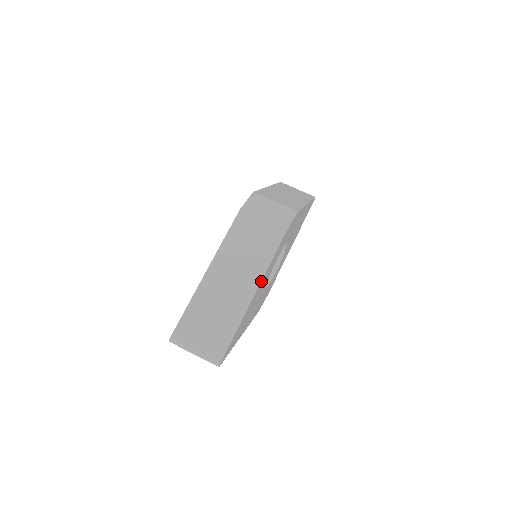
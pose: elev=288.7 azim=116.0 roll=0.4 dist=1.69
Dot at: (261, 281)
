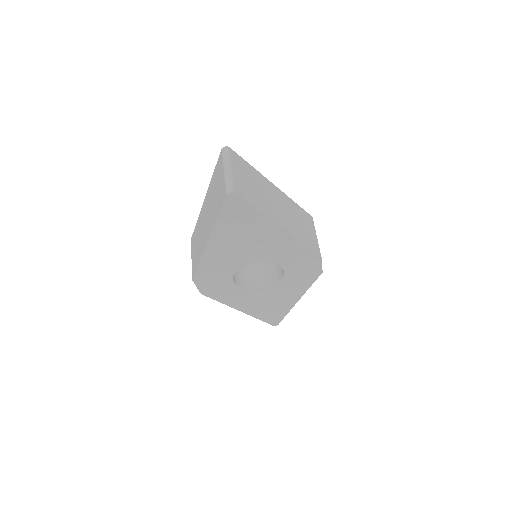
Dot at: (290, 235)
